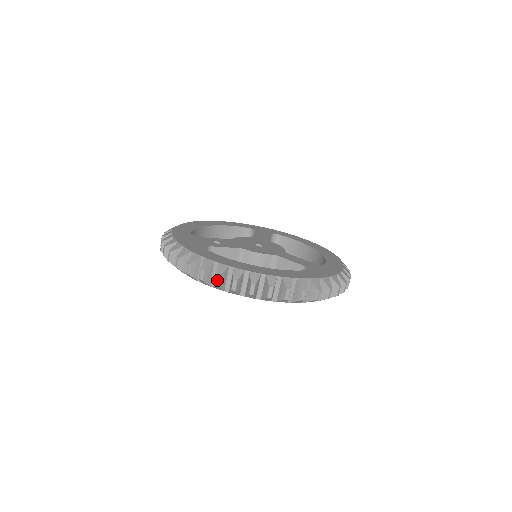
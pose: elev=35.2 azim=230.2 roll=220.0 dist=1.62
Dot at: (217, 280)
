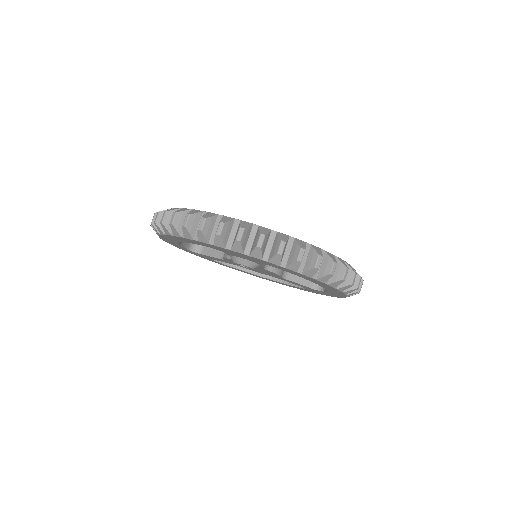
Dot at: (334, 268)
